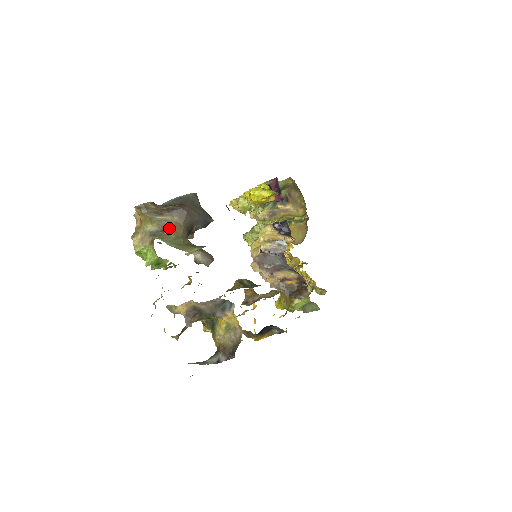
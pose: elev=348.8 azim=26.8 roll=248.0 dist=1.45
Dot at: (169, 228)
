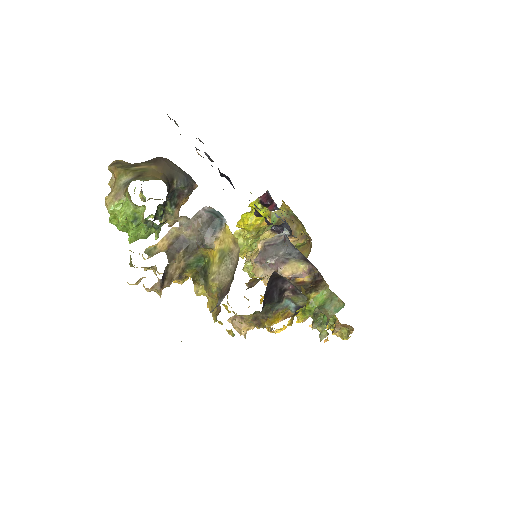
Dot at: (145, 174)
